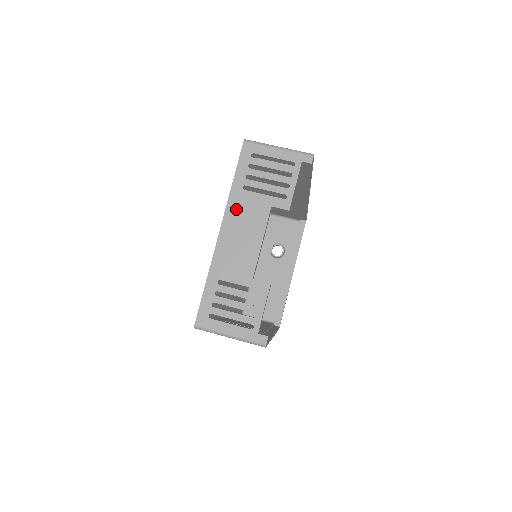
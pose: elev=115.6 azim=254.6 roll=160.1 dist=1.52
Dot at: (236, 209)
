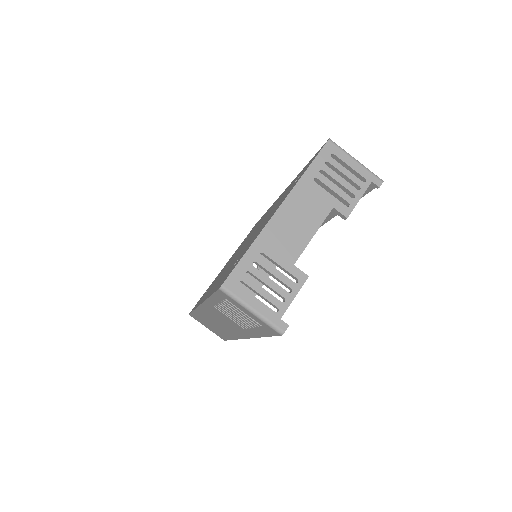
Dot at: (301, 195)
